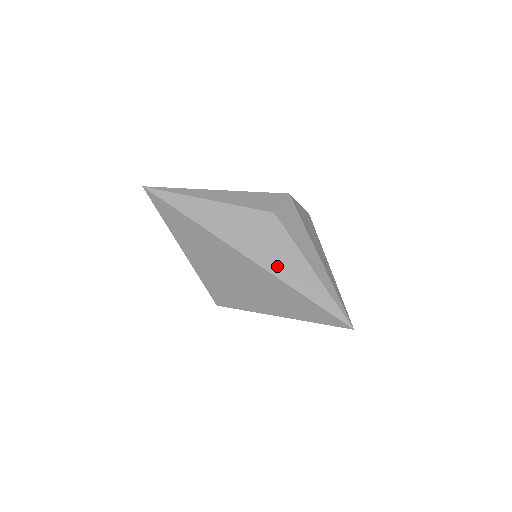
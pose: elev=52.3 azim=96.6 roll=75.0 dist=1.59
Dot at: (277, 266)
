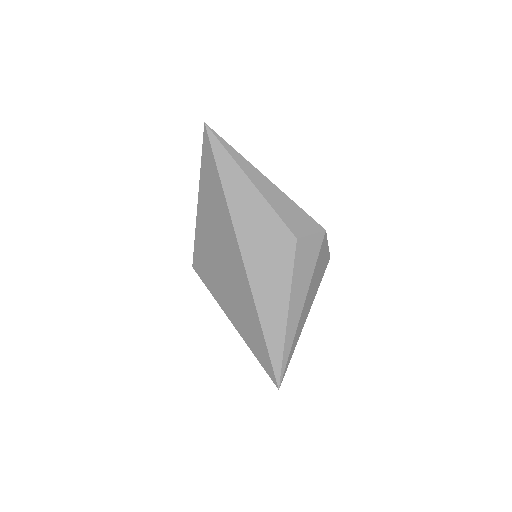
Dot at: (261, 286)
